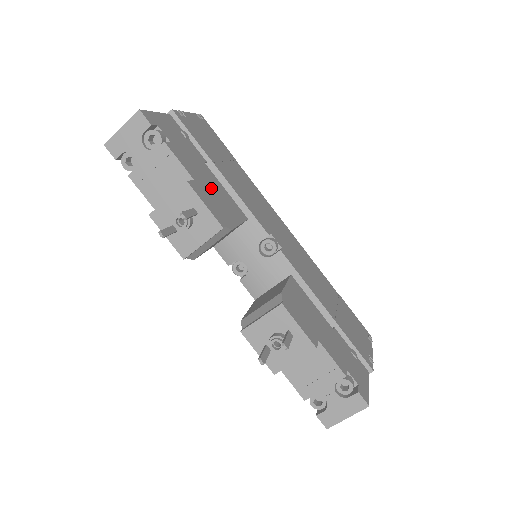
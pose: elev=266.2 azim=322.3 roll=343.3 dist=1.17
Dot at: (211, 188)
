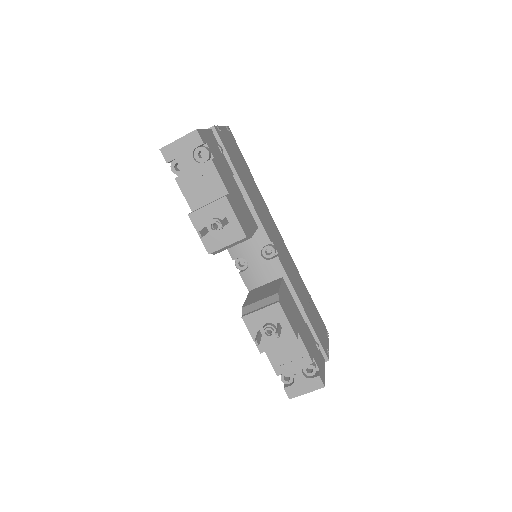
Dot at: (238, 200)
